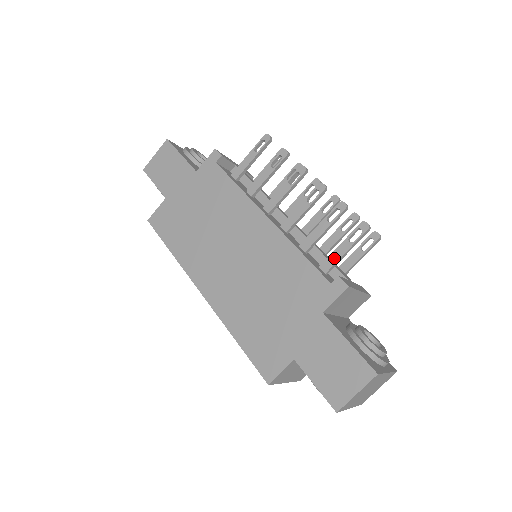
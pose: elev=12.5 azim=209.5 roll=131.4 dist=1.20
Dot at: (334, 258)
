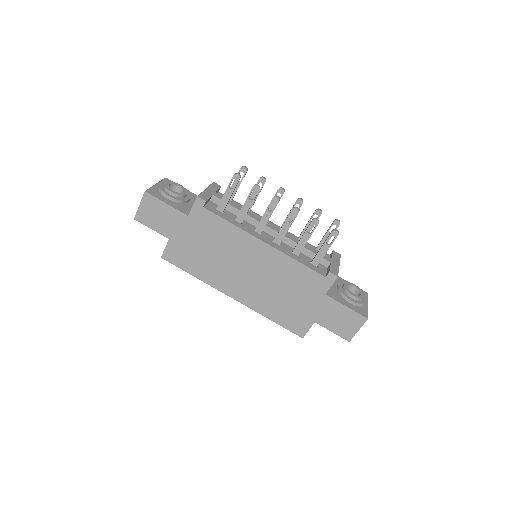
Dot at: (320, 257)
